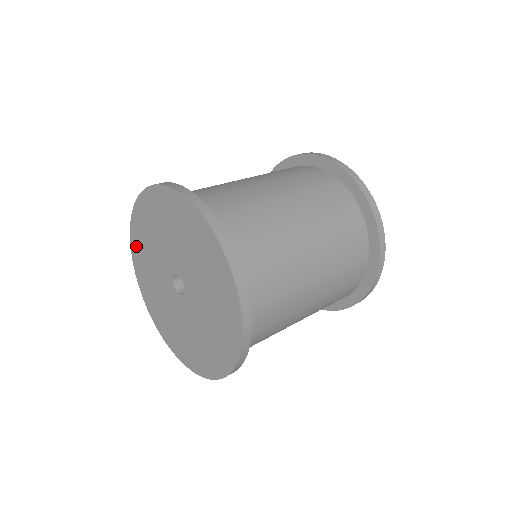
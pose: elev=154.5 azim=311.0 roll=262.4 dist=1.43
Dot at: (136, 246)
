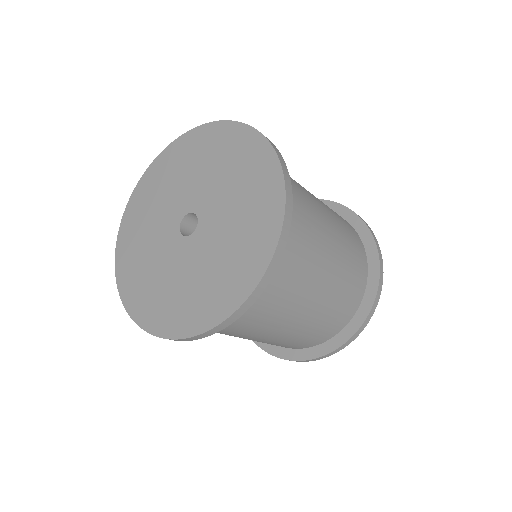
Dot at: (130, 291)
